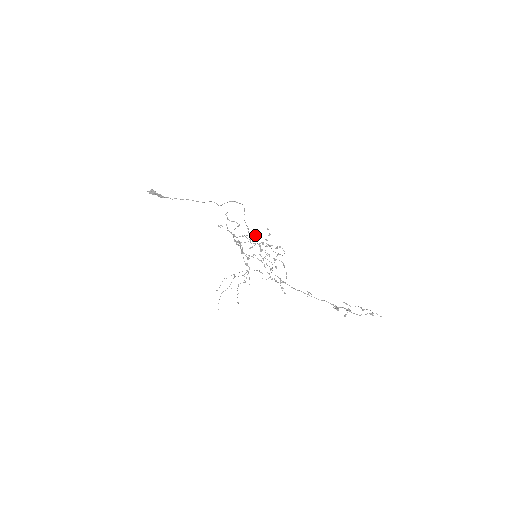
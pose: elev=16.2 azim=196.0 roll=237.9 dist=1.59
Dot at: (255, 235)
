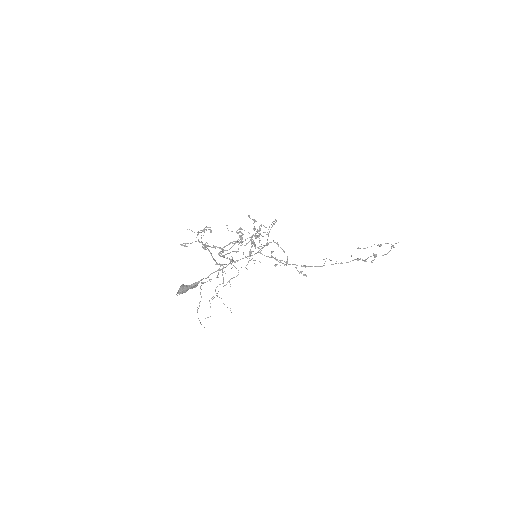
Dot at: (227, 228)
